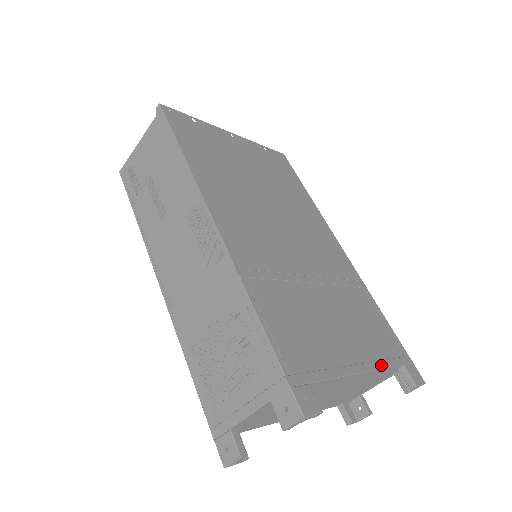
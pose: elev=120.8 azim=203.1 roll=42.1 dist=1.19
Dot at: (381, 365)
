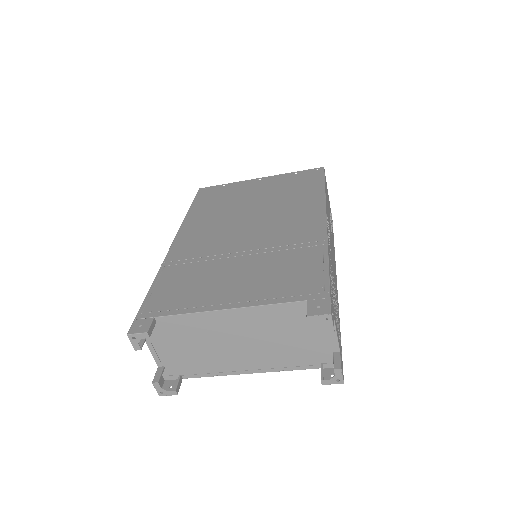
Dot at: (263, 303)
